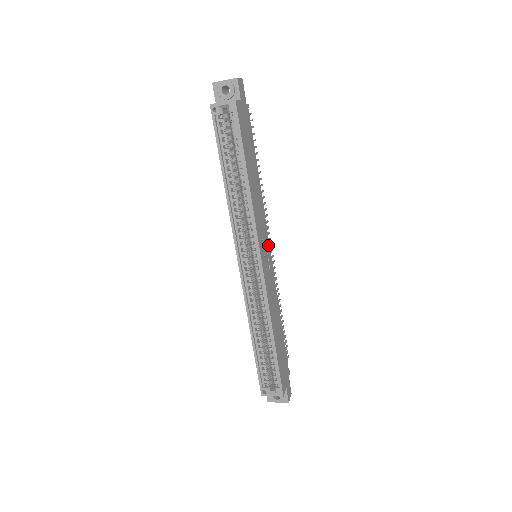
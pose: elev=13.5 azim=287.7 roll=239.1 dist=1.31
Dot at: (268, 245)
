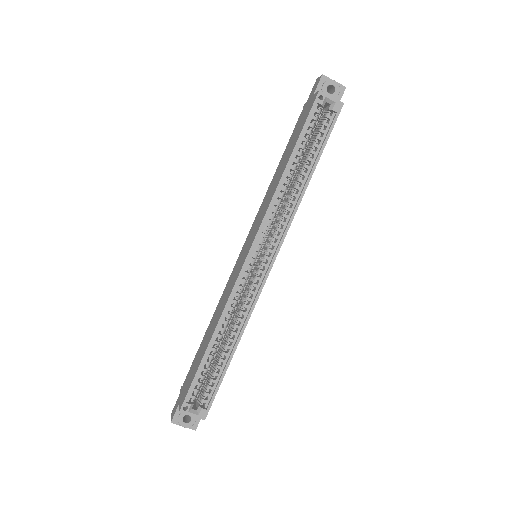
Dot at: occluded
